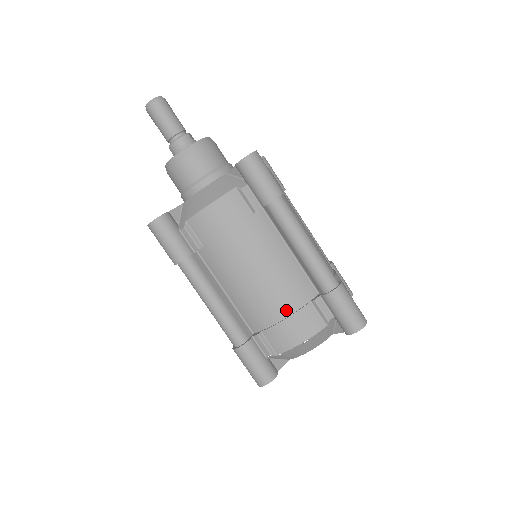
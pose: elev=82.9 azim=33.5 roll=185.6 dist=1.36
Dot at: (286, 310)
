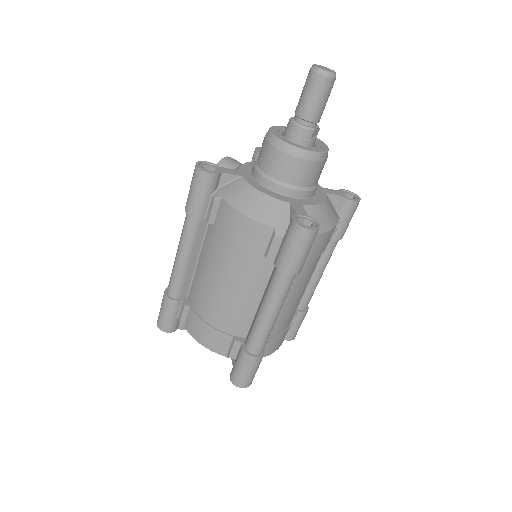
Dot at: (213, 321)
